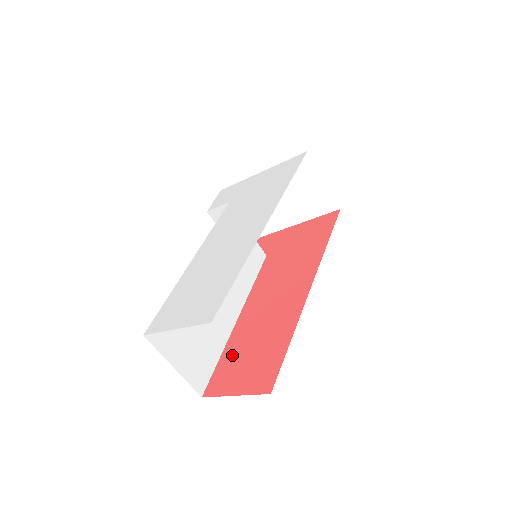
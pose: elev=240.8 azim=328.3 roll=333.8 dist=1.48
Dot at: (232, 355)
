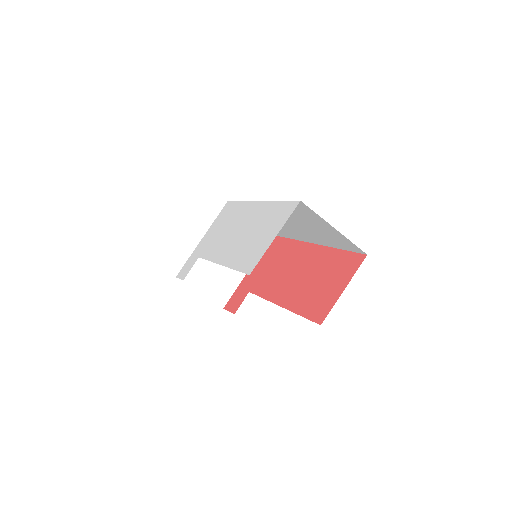
Dot at: (307, 302)
